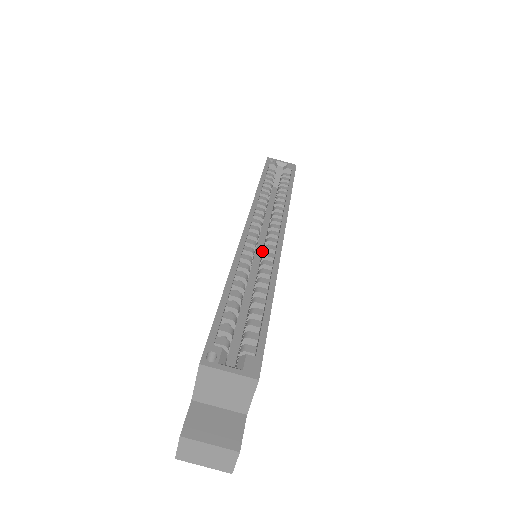
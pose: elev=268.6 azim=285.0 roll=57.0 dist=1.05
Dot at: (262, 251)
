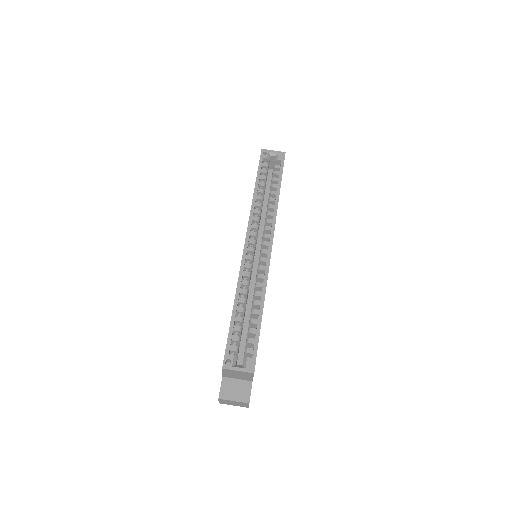
Dot at: (260, 249)
